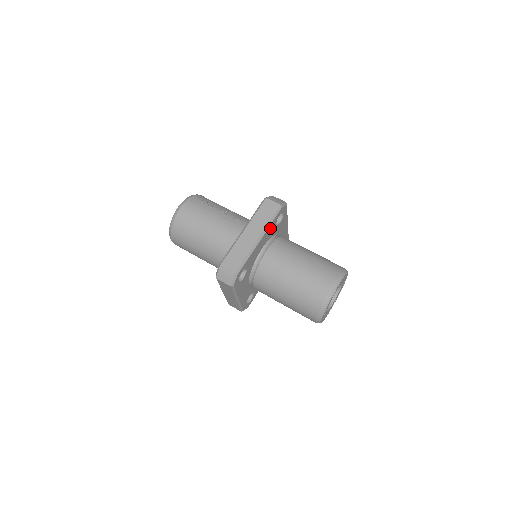
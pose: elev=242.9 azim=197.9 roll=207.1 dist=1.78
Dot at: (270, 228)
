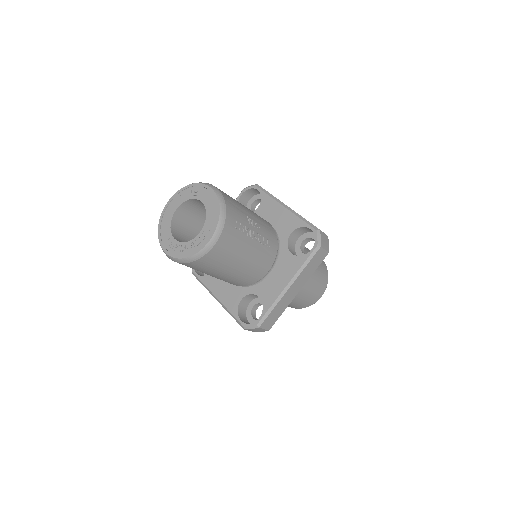
Dot at: occluded
